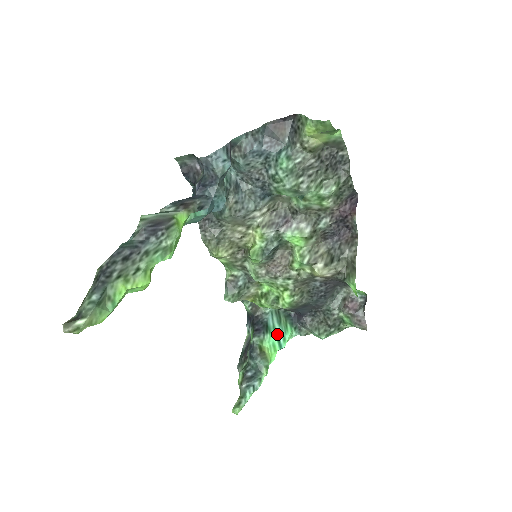
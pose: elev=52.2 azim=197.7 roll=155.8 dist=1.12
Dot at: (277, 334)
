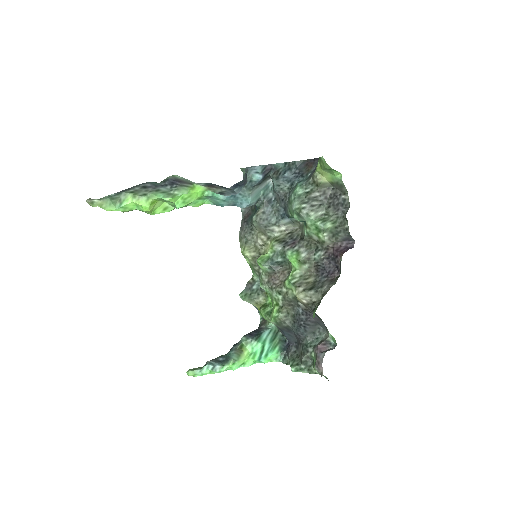
Dot at: (263, 347)
